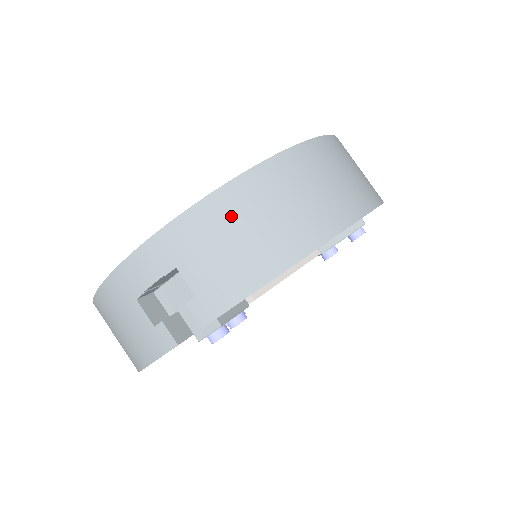
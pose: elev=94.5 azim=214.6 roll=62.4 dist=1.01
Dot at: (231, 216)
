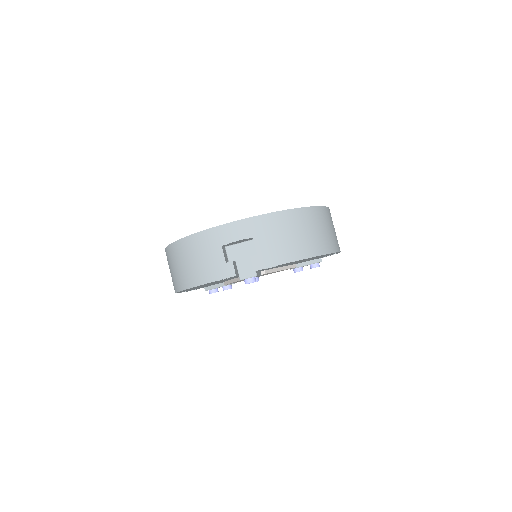
Dot at: (287, 225)
